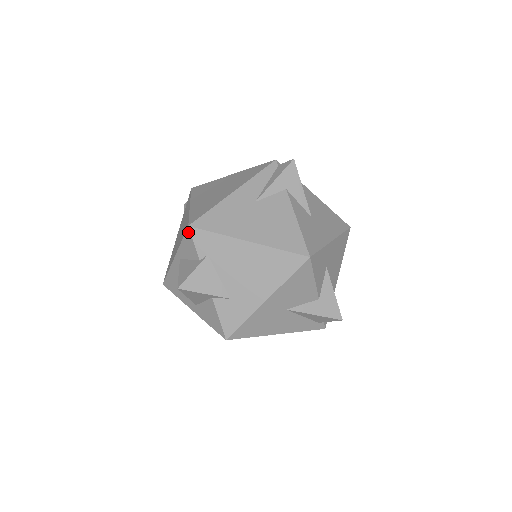
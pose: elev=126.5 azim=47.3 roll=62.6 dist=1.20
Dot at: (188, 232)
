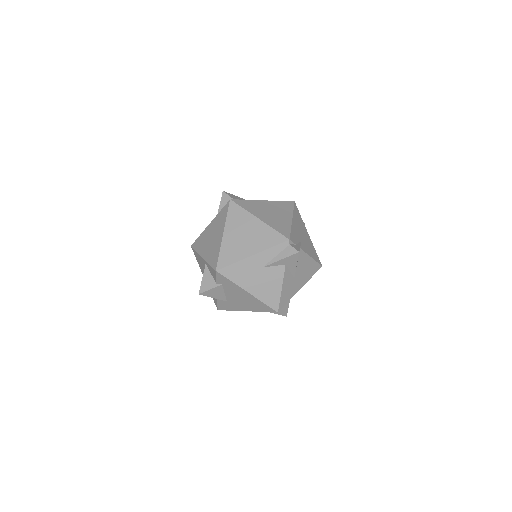
Dot at: (215, 271)
